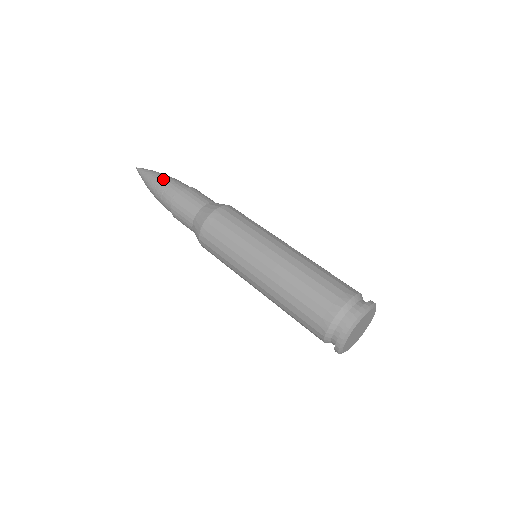
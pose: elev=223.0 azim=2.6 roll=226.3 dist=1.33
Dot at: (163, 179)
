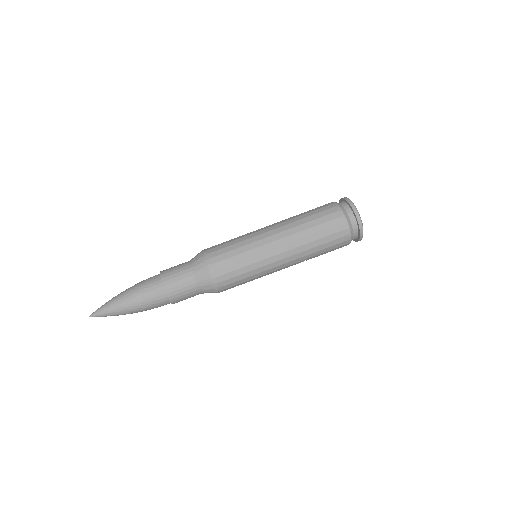
Dot at: (132, 287)
